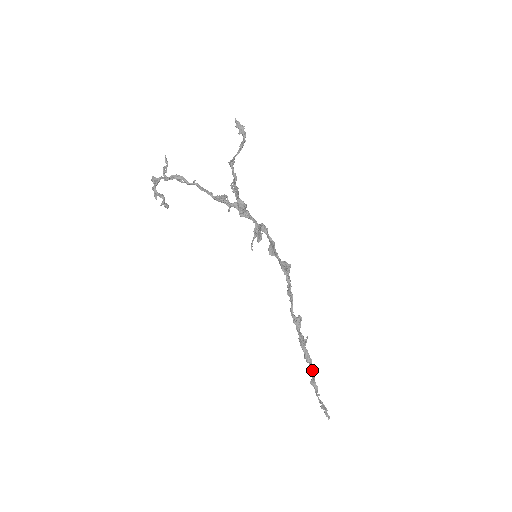
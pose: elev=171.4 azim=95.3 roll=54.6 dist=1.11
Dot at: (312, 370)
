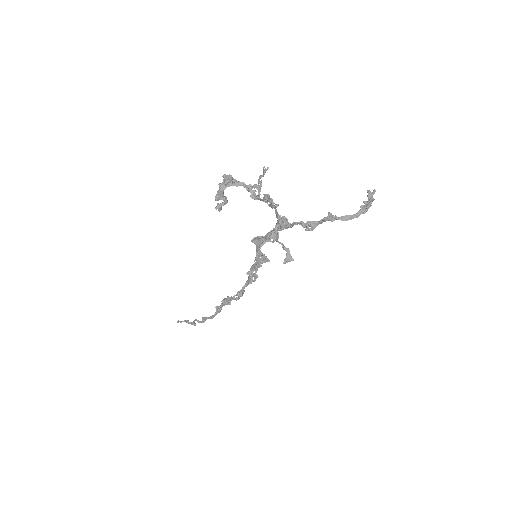
Dot at: occluded
